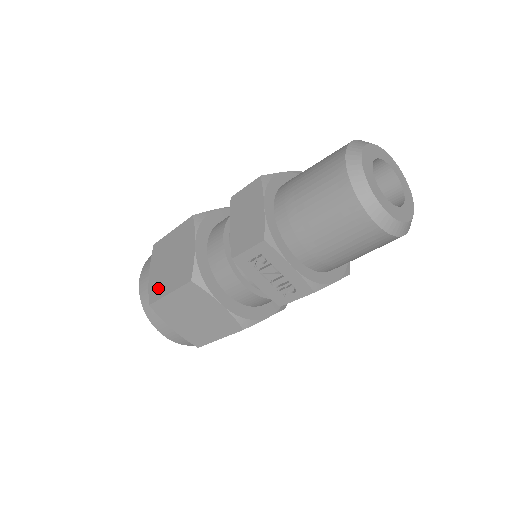
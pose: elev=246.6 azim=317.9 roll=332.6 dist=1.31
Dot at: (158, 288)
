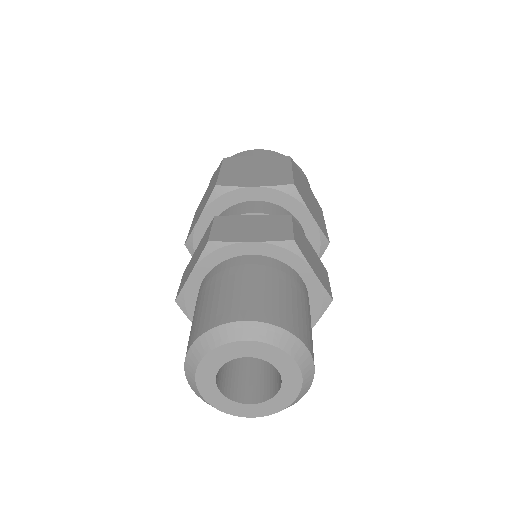
Dot at: occluded
